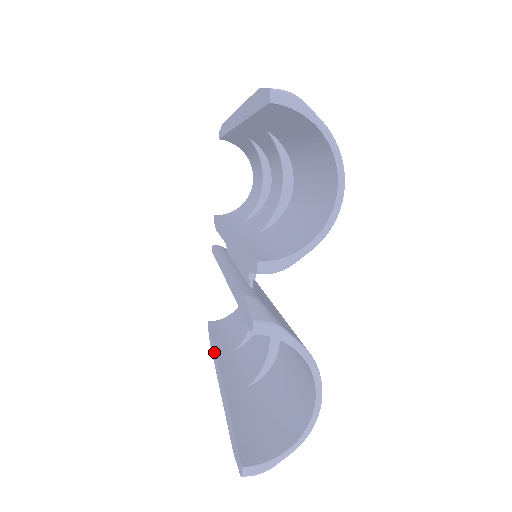
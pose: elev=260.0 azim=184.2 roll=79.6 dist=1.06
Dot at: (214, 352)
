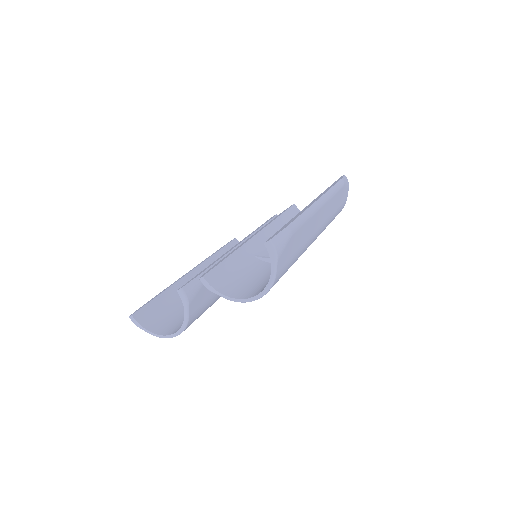
Dot at: (209, 257)
